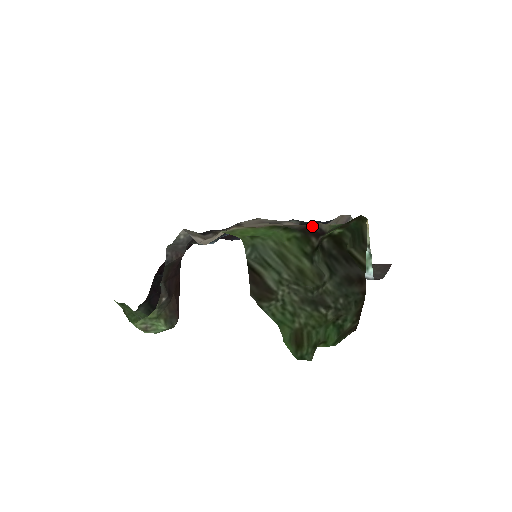
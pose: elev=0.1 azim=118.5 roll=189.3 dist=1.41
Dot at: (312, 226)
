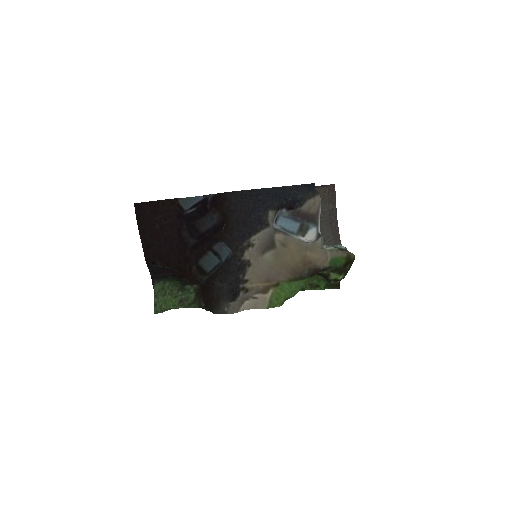
Dot at: (319, 271)
